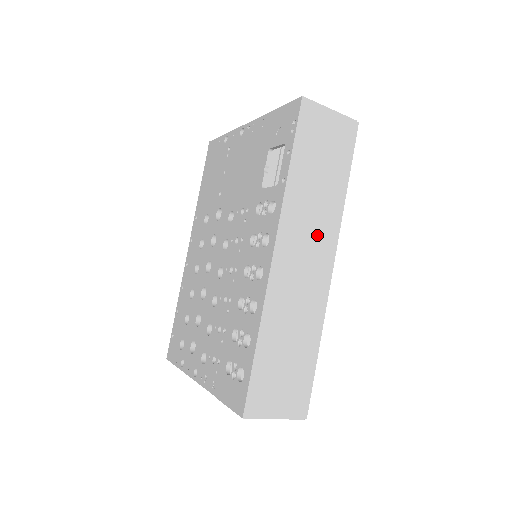
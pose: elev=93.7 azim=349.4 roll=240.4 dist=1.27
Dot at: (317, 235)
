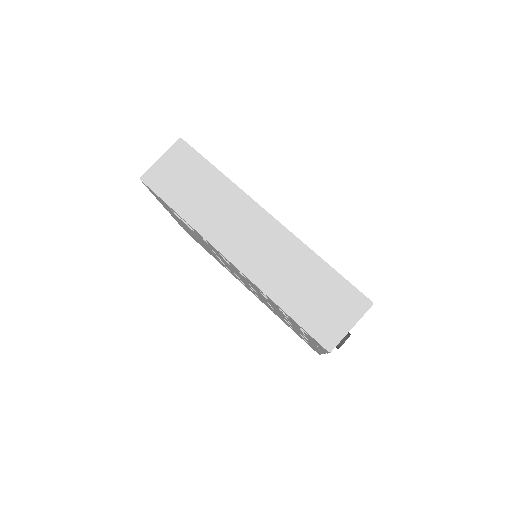
Dot at: (238, 217)
